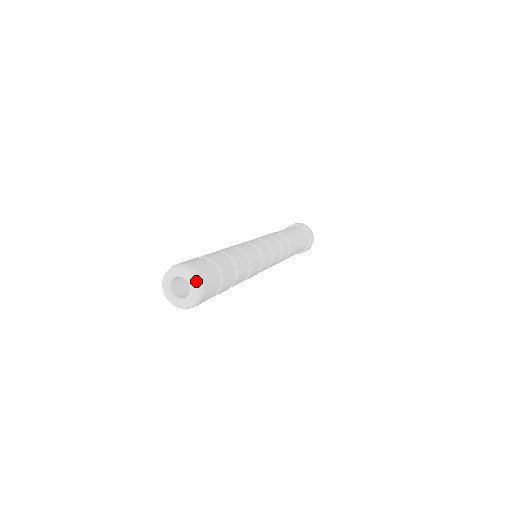
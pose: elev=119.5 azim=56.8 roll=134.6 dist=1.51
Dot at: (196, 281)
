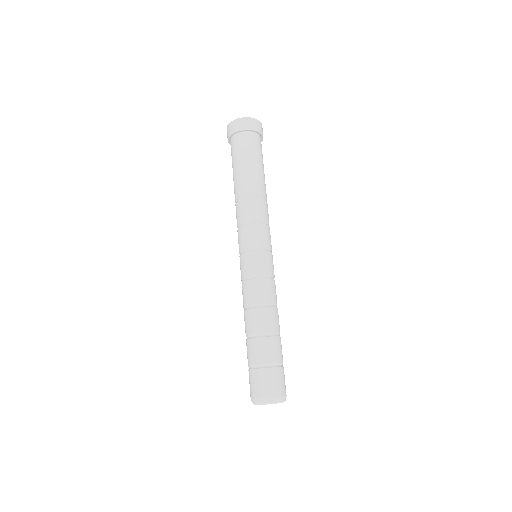
Dot at: (279, 402)
